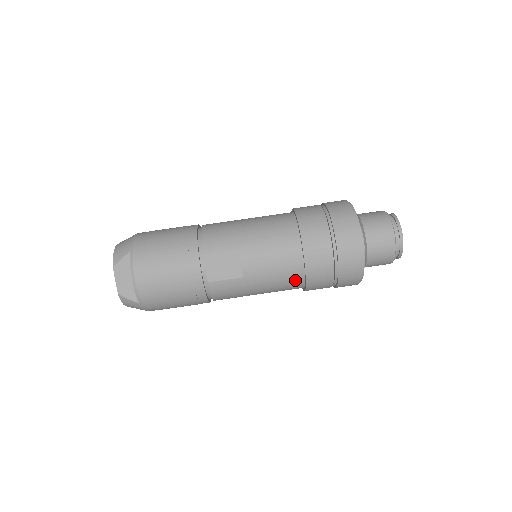
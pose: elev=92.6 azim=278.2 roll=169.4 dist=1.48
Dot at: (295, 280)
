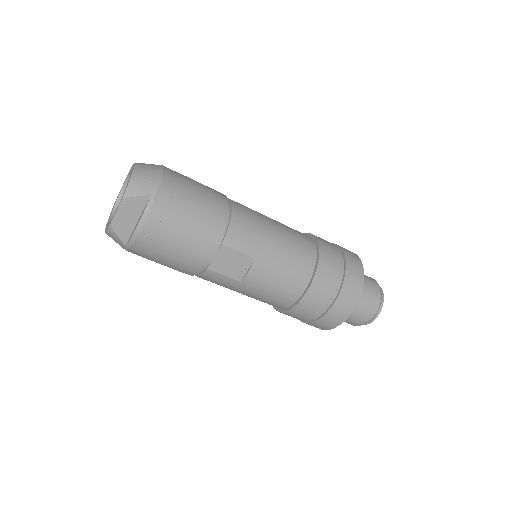
Dot at: (278, 304)
